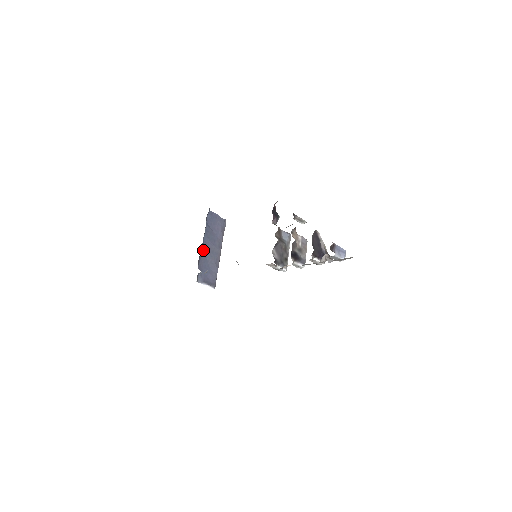
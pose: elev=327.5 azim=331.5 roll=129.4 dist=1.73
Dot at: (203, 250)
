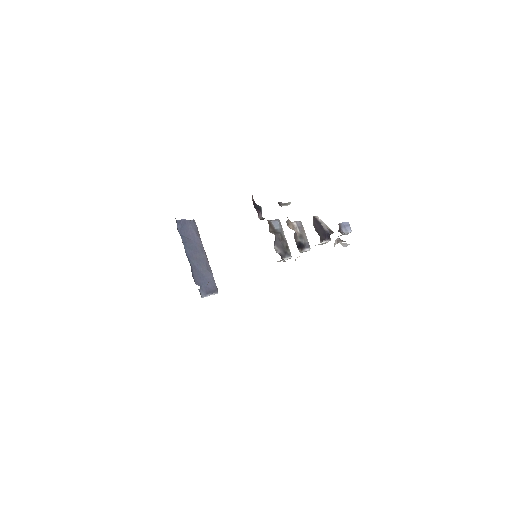
Dot at: (191, 264)
